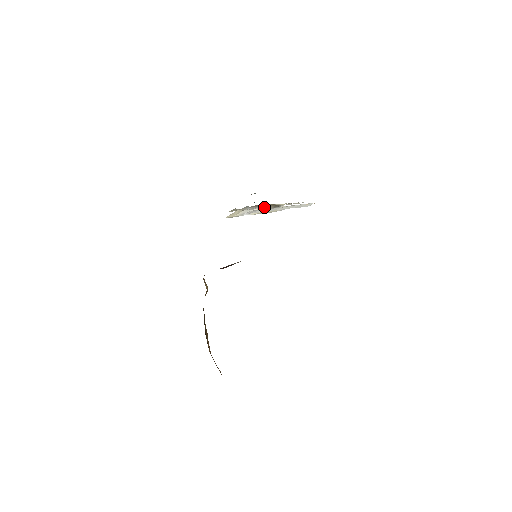
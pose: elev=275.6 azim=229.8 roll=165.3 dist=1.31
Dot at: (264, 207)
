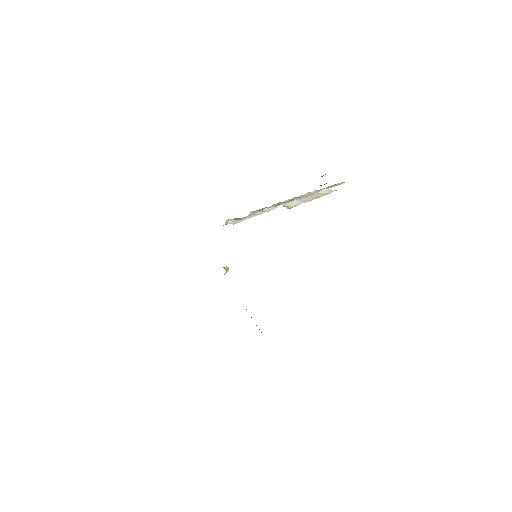
Dot at: occluded
